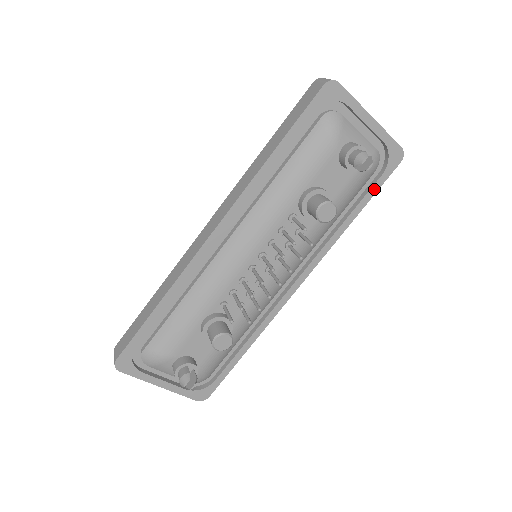
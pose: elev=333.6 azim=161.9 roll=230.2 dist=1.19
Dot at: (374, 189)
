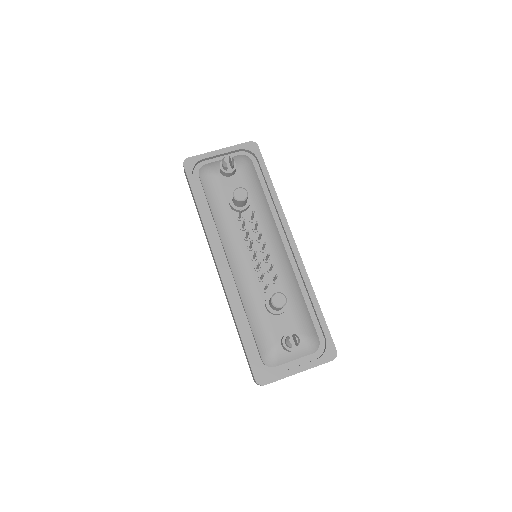
Dot at: (263, 167)
